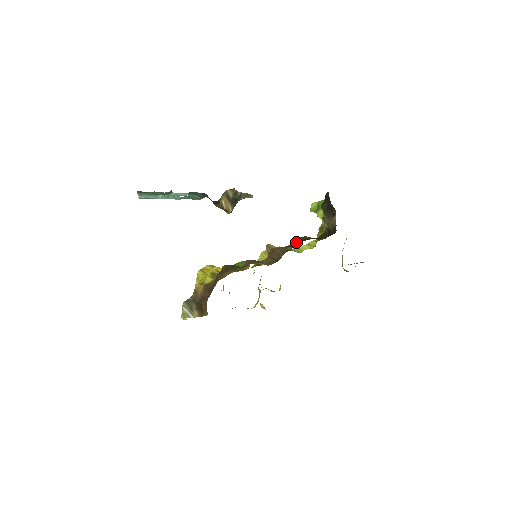
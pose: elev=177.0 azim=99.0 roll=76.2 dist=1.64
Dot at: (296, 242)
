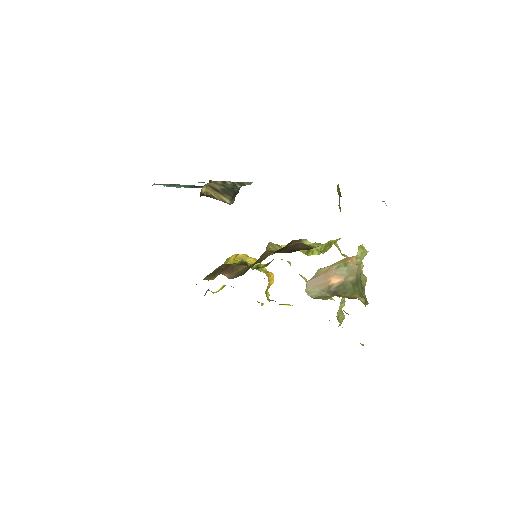
Dot at: occluded
